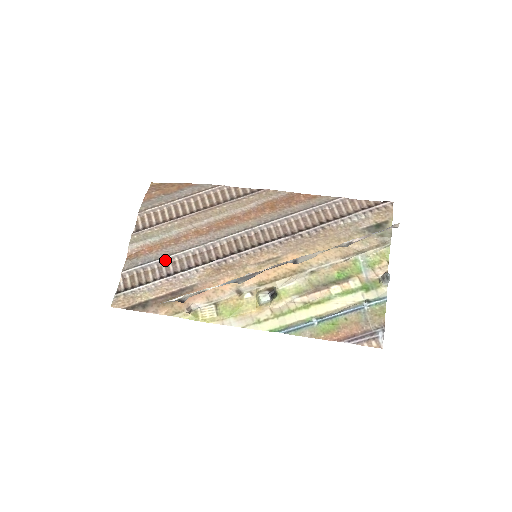
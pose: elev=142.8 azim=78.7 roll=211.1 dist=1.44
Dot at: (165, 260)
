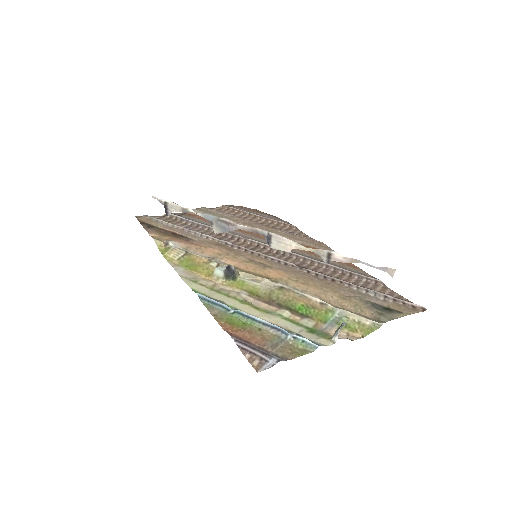
Dot at: (199, 225)
